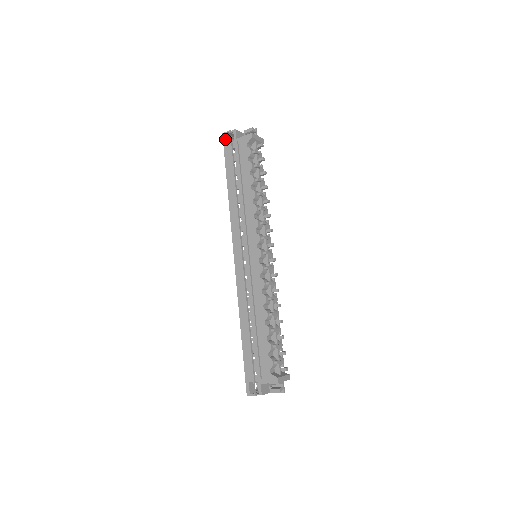
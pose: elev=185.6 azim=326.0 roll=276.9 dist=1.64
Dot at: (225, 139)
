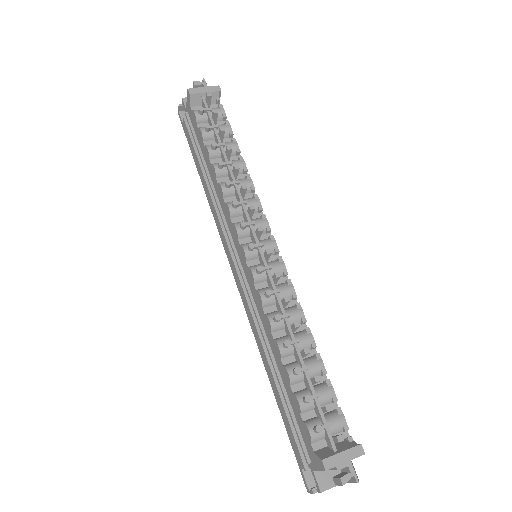
Dot at: (180, 119)
